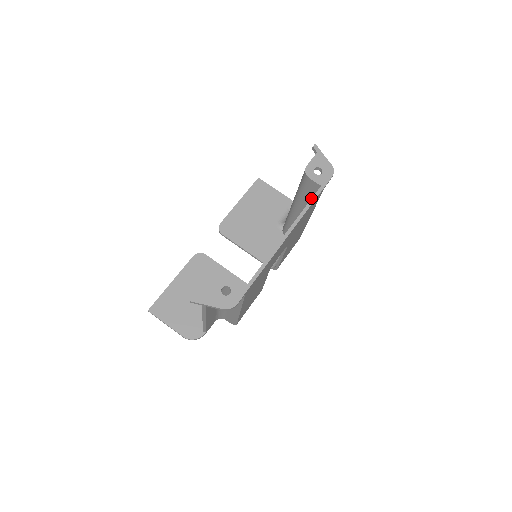
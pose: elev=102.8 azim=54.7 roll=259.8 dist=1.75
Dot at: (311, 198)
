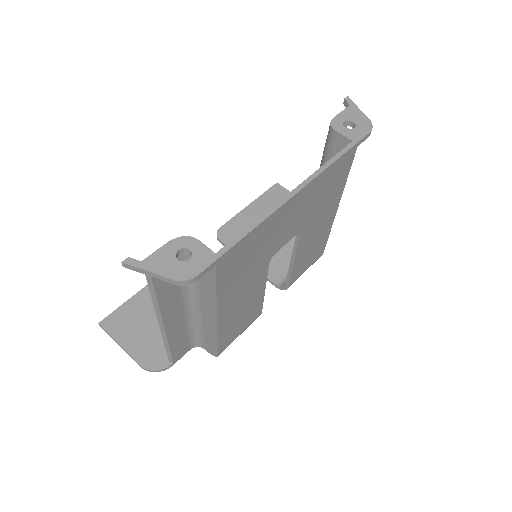
Dot at: occluded
